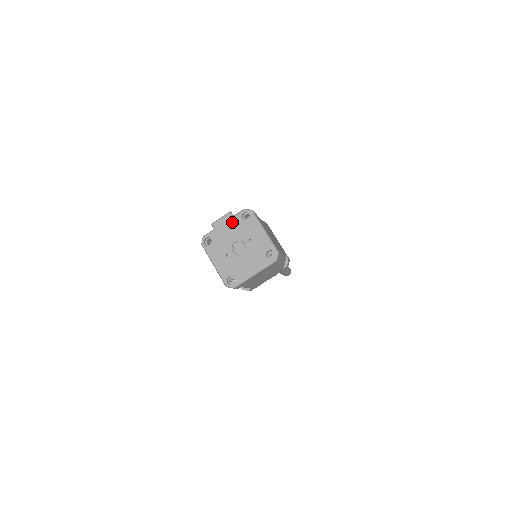
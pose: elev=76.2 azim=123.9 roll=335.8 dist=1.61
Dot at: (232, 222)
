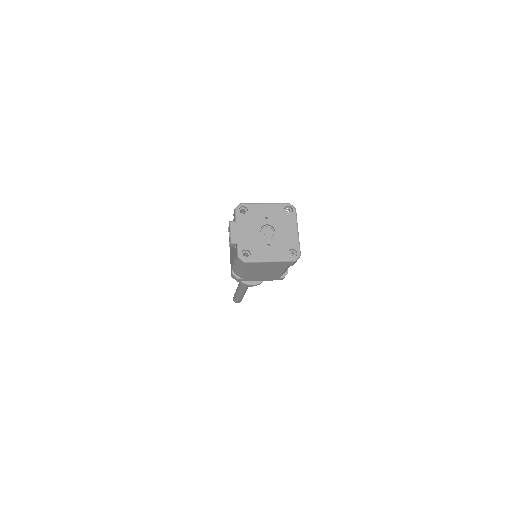
Dot at: (241, 224)
